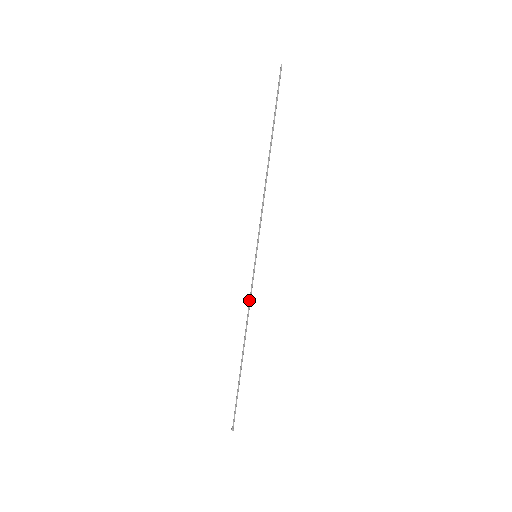
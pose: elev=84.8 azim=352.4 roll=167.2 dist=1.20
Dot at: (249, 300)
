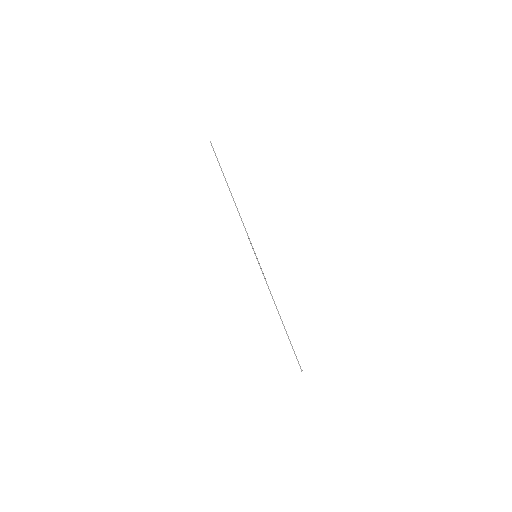
Dot at: (267, 284)
